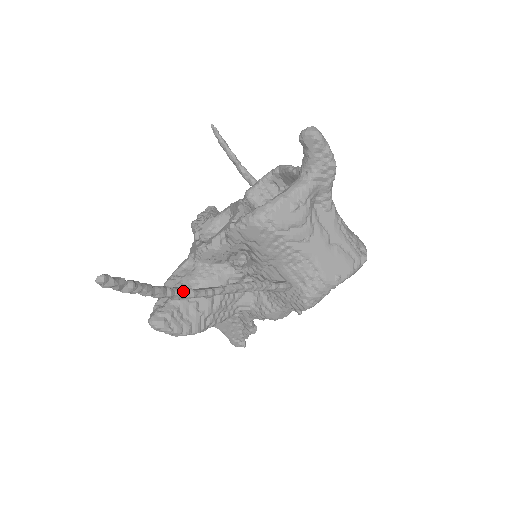
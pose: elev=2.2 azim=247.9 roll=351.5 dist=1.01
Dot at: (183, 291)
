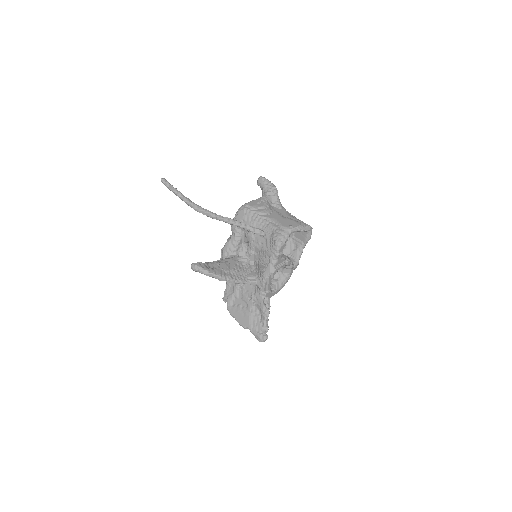
Dot at: (200, 206)
